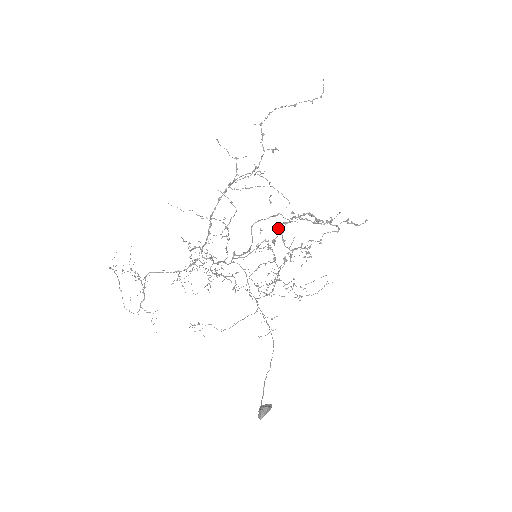
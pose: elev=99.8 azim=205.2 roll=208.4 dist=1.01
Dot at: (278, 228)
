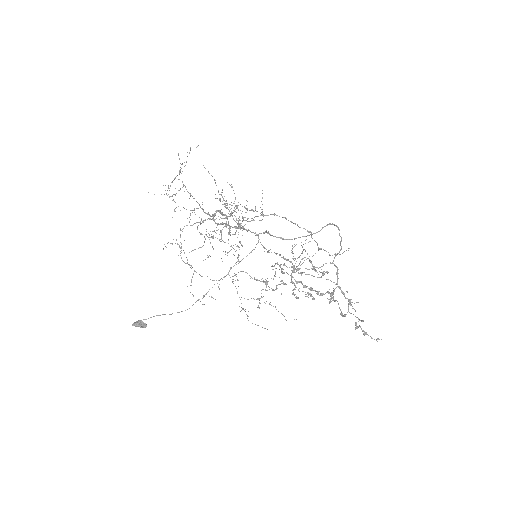
Dot at: (302, 259)
